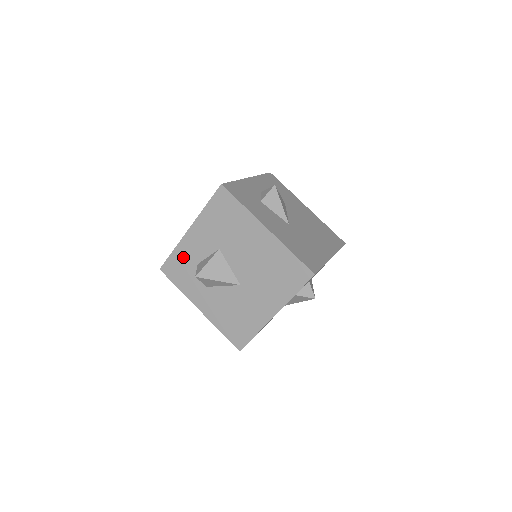
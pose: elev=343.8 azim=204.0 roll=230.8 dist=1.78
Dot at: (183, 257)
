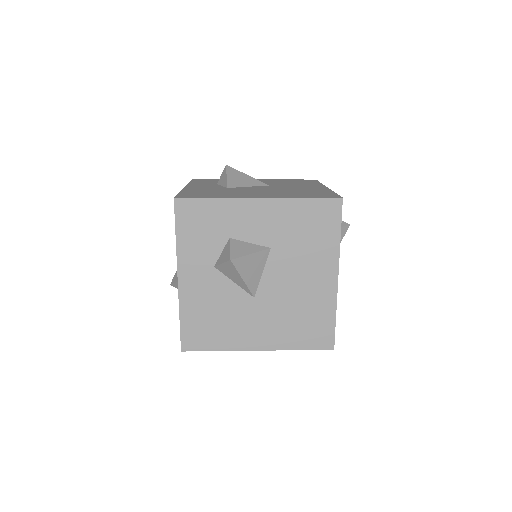
Dot at: (220, 215)
